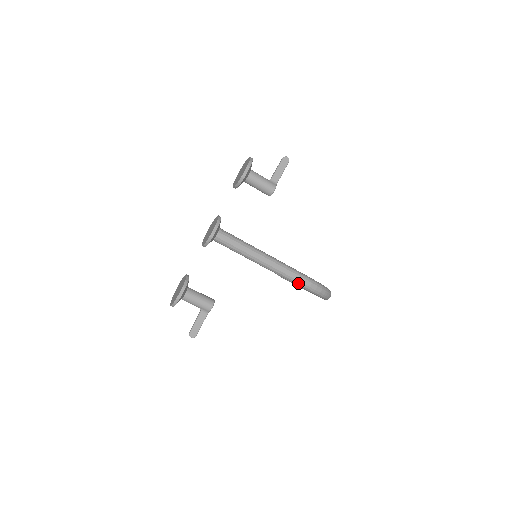
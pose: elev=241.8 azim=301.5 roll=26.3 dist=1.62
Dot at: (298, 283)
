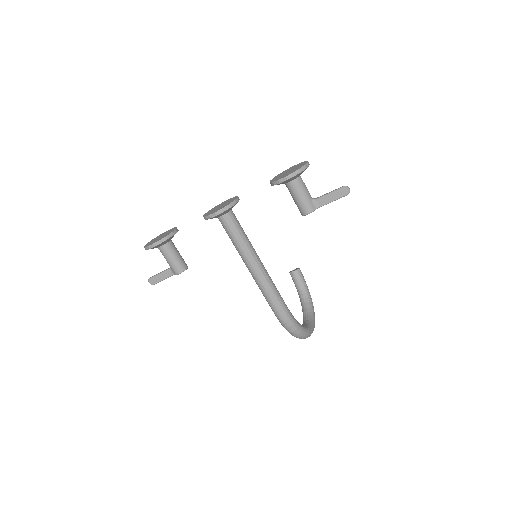
Dot at: (273, 311)
